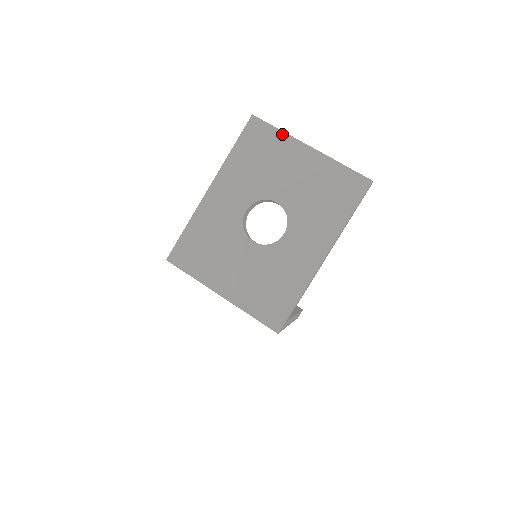
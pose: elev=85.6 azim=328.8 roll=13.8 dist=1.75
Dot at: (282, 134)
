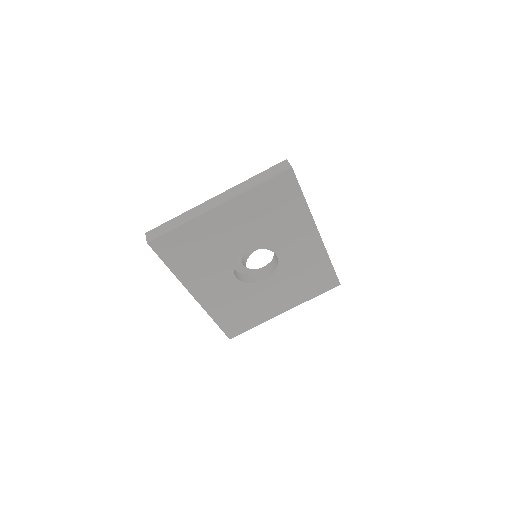
Dot at: (187, 225)
